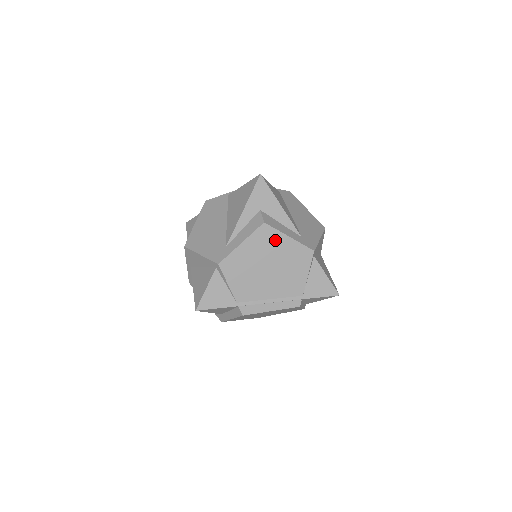
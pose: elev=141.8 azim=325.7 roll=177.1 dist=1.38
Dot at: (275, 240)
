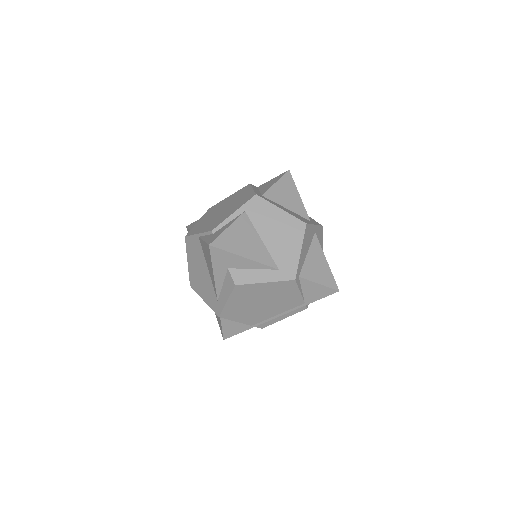
Dot at: (254, 289)
